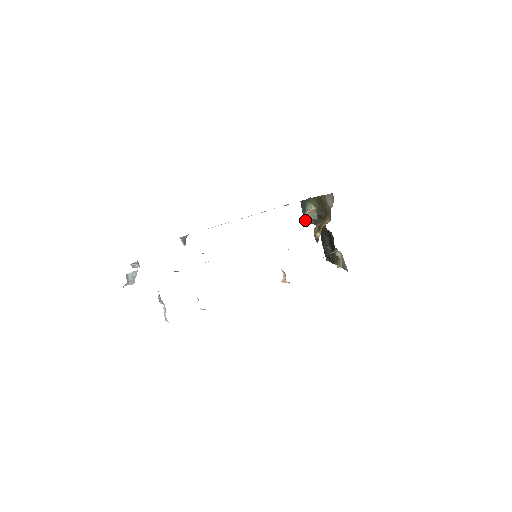
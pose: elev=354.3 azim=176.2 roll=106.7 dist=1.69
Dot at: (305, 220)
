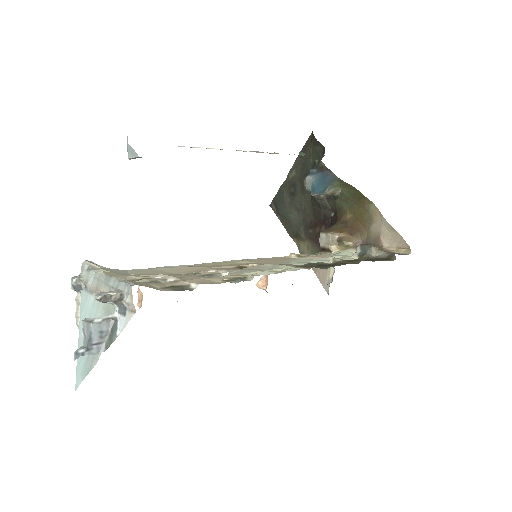
Dot at: (310, 189)
